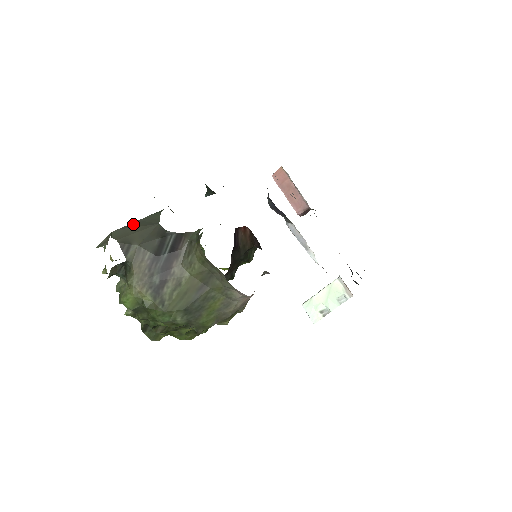
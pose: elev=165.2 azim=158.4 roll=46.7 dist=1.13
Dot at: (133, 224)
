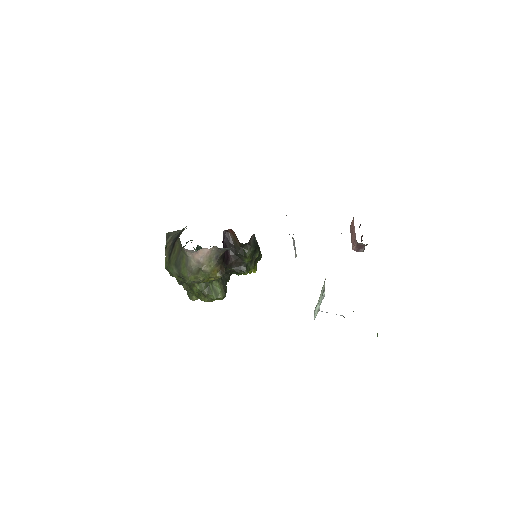
Dot at: occluded
